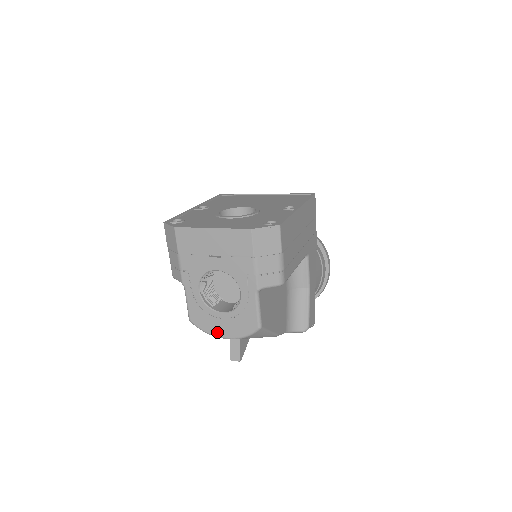
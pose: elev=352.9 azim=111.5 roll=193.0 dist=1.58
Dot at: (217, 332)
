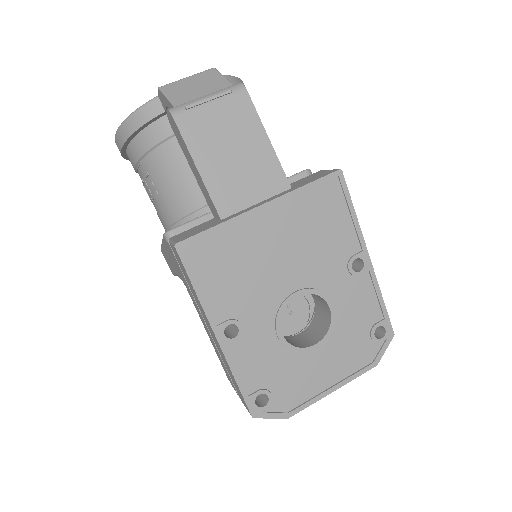
Dot at: occluded
